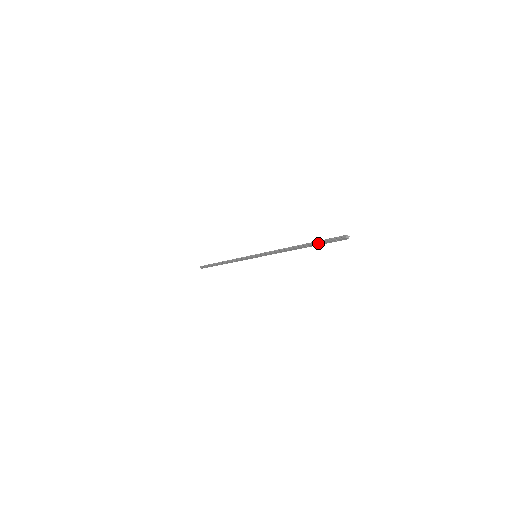
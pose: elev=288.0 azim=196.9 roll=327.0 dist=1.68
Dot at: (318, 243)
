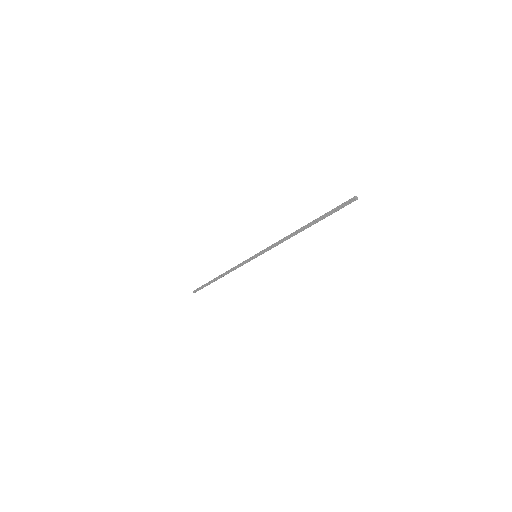
Dot at: (324, 214)
